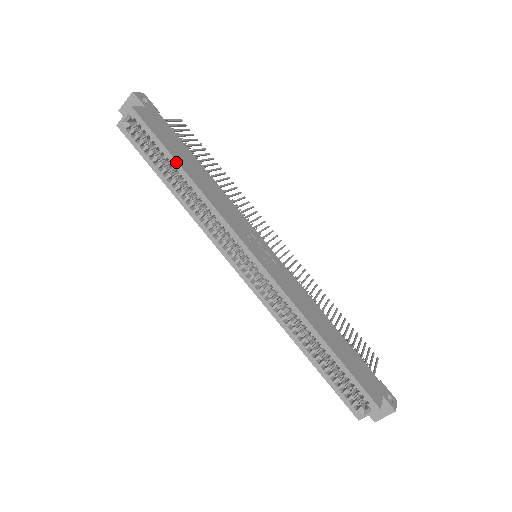
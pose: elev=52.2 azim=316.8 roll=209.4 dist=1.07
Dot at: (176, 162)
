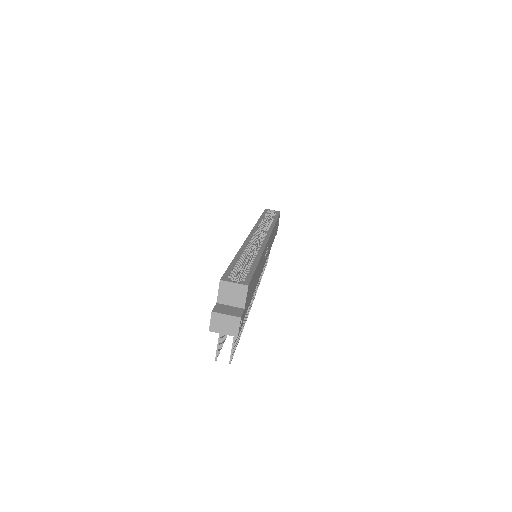
Dot at: (276, 219)
